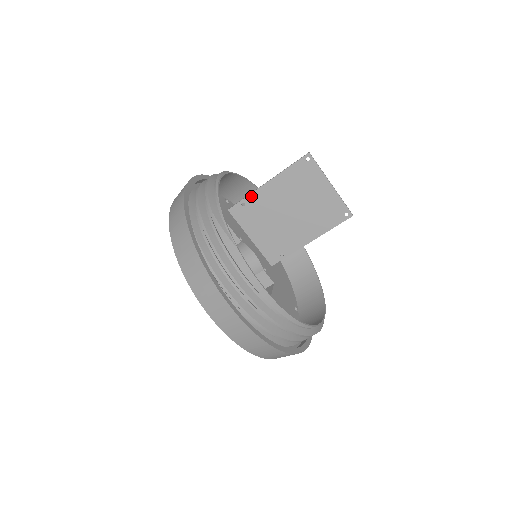
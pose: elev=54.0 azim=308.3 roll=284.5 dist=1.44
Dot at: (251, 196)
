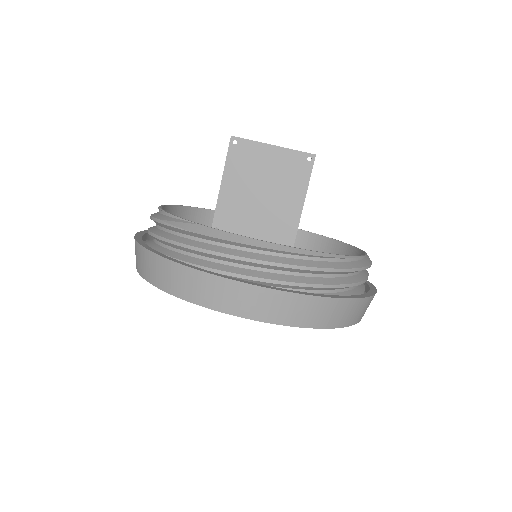
Dot at: (216, 216)
